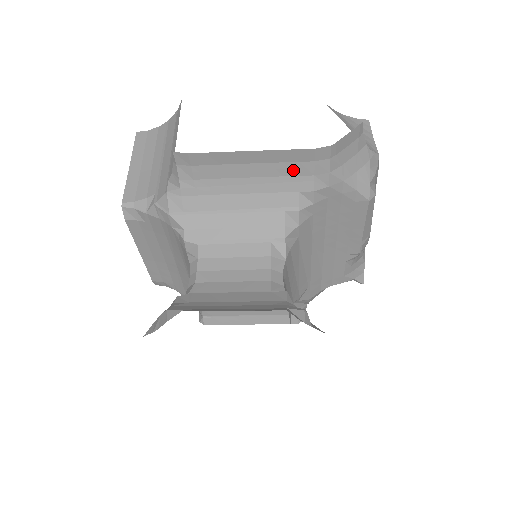
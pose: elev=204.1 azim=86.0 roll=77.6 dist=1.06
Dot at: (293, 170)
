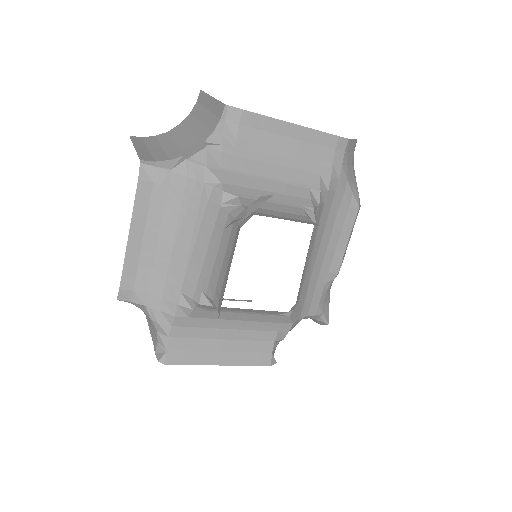
Dot at: (318, 153)
